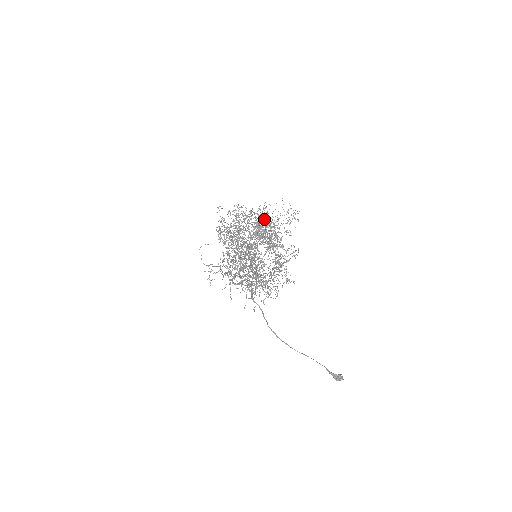
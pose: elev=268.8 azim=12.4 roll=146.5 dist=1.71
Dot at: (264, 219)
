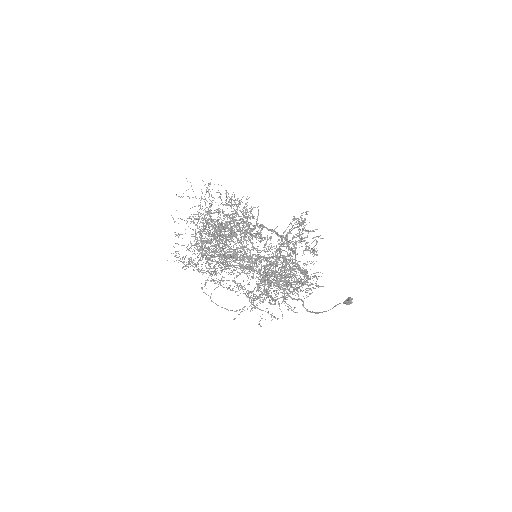
Dot at: occluded
